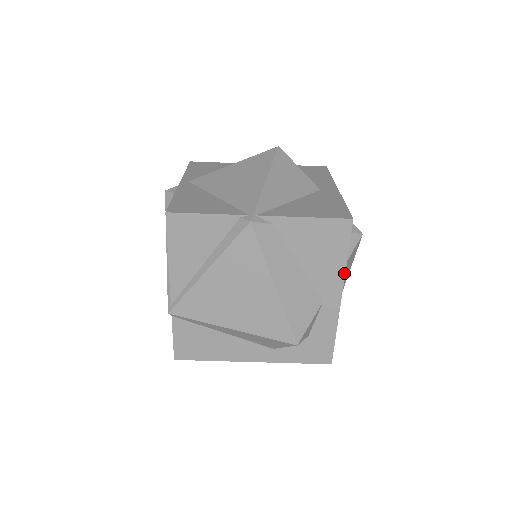
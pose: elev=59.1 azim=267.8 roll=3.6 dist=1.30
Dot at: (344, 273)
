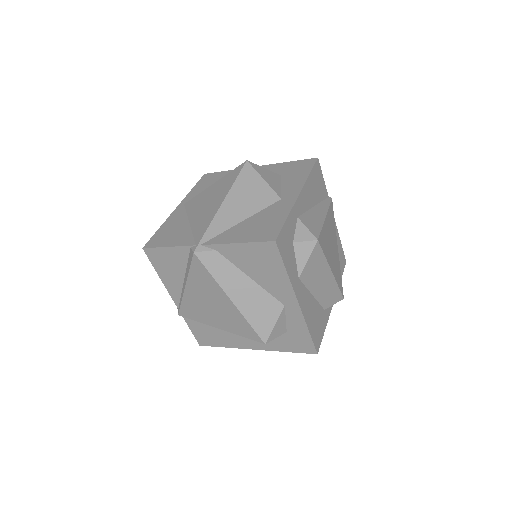
Dot at: (290, 284)
